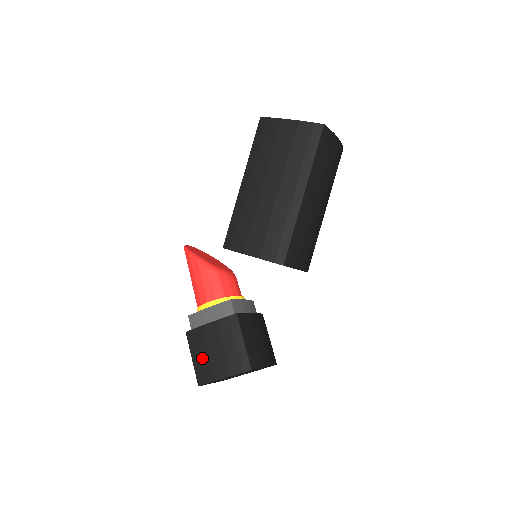
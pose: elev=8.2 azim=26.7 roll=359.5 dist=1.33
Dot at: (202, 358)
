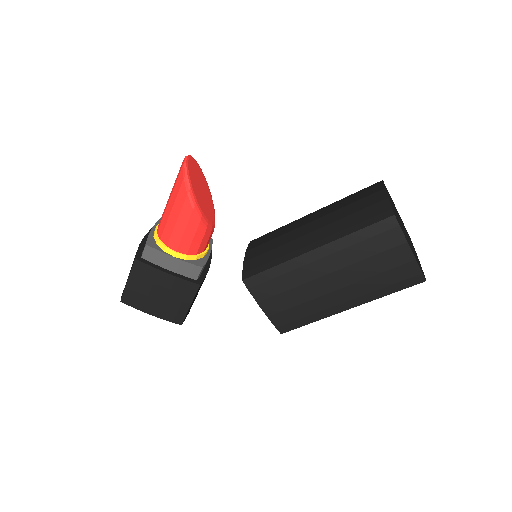
Dot at: (139, 289)
